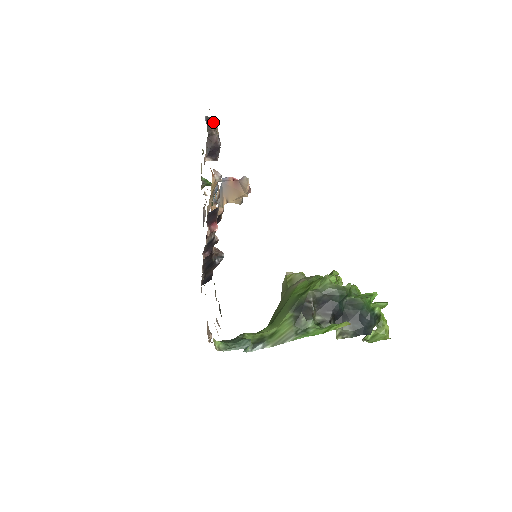
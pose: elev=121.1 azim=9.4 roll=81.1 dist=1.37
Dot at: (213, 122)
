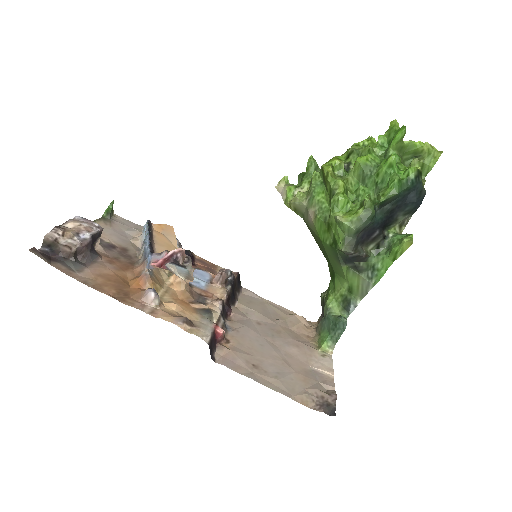
Dot at: (54, 242)
